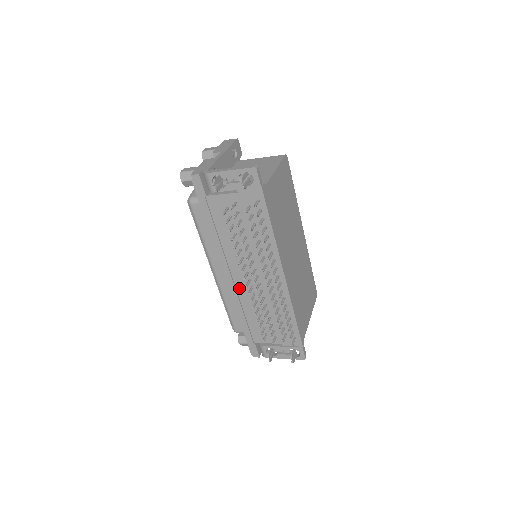
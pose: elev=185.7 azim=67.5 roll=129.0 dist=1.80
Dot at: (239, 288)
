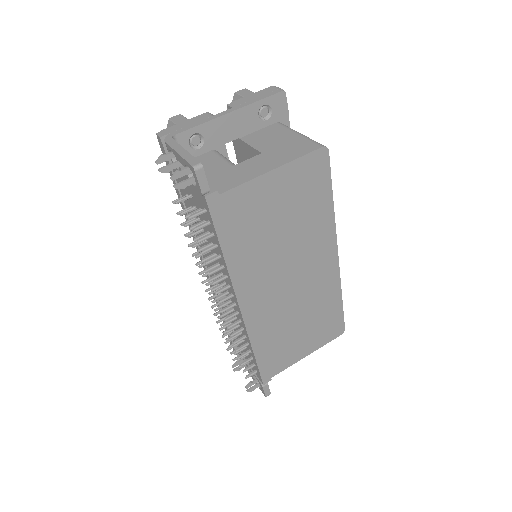
Dot at: occluded
